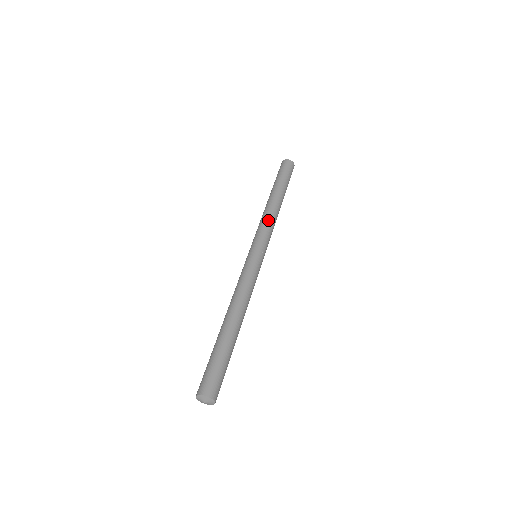
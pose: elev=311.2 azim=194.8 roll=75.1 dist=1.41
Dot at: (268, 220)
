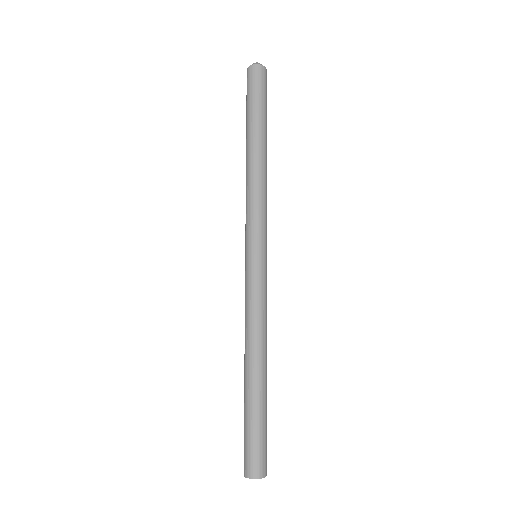
Dot at: (253, 195)
